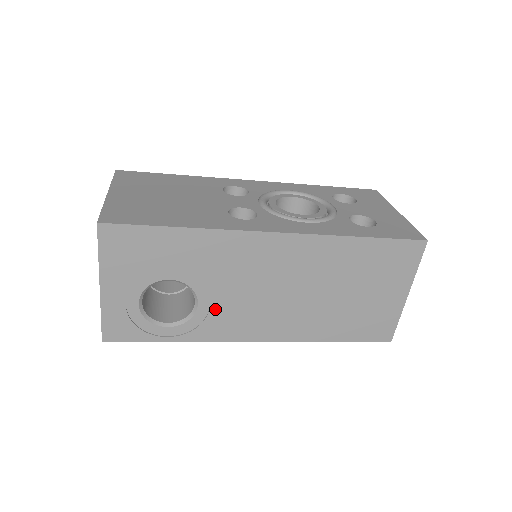
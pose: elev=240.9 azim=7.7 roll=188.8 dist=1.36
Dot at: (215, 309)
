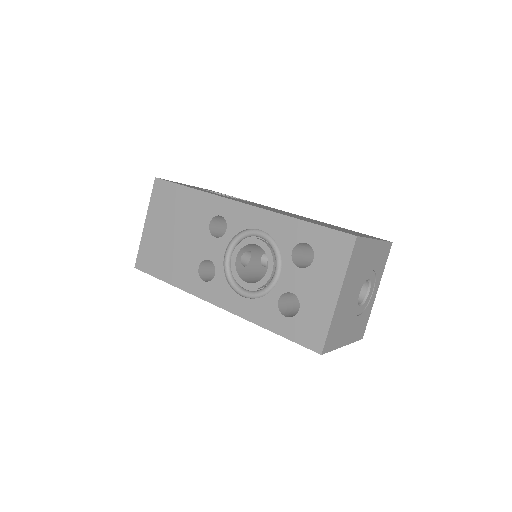
Dot at: occluded
